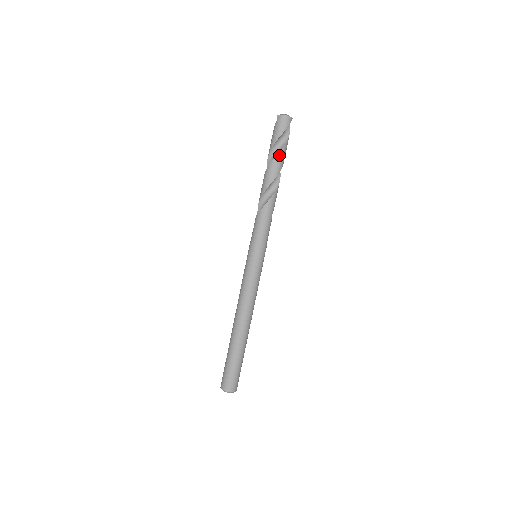
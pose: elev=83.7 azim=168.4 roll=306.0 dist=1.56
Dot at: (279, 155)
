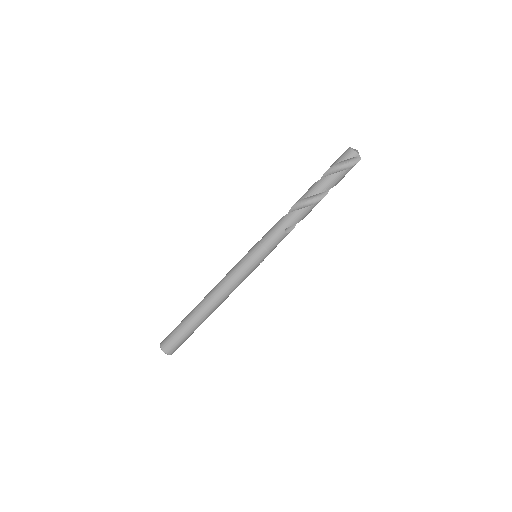
Dot at: (324, 179)
